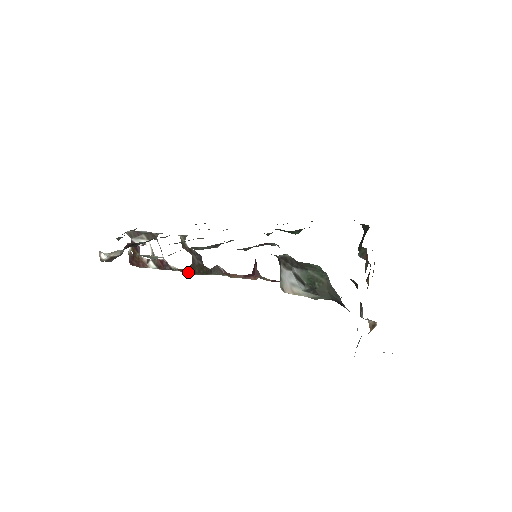
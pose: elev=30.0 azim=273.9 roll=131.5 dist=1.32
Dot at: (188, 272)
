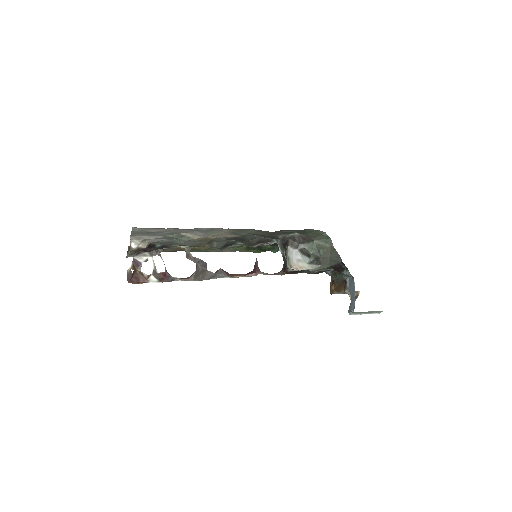
Dot at: (191, 280)
